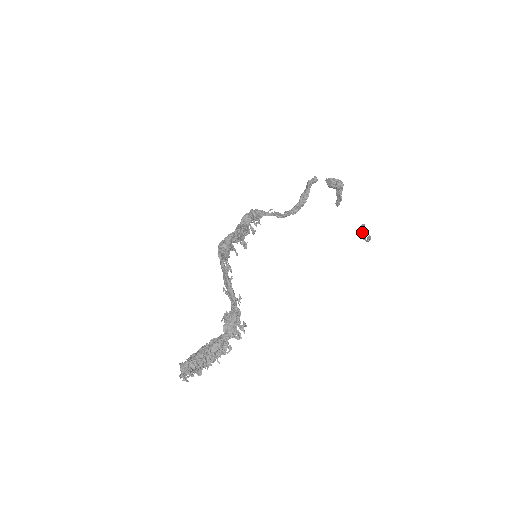
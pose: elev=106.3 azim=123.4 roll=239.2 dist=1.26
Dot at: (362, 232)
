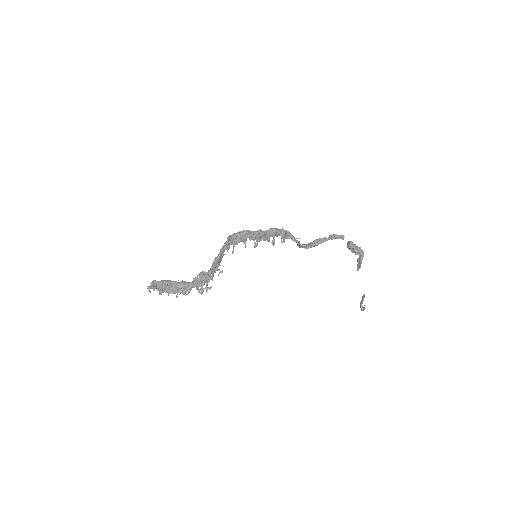
Dot at: (361, 301)
